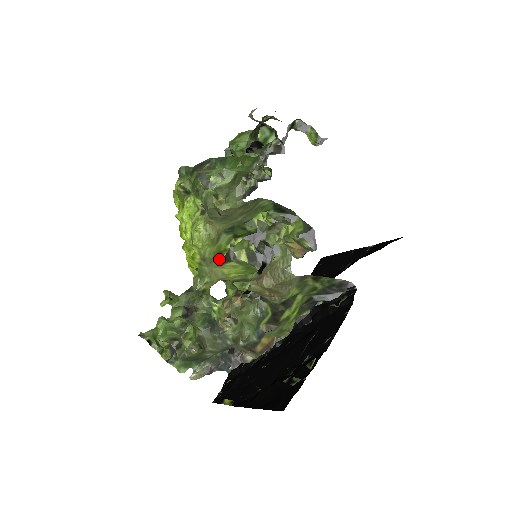
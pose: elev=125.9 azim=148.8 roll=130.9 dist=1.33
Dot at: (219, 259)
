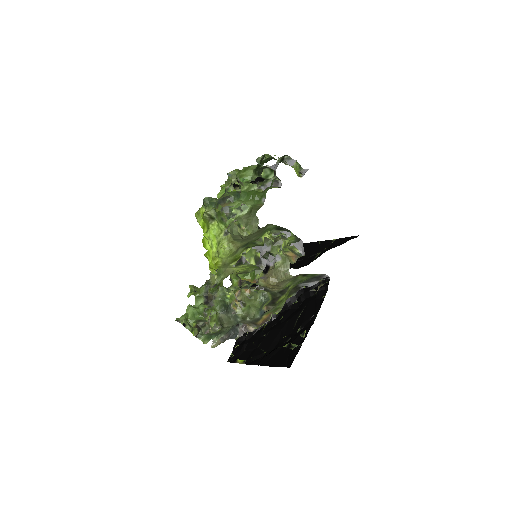
Dot at: (234, 263)
